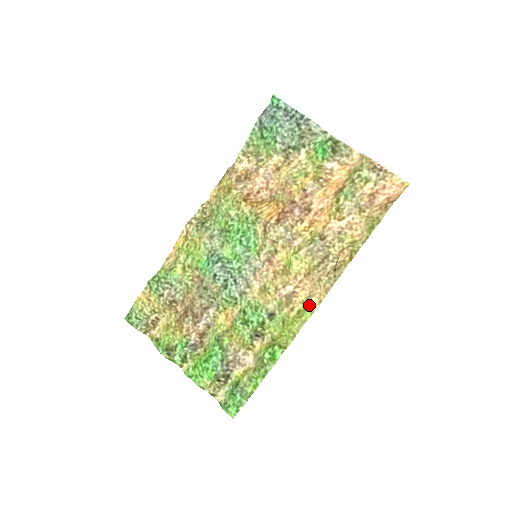
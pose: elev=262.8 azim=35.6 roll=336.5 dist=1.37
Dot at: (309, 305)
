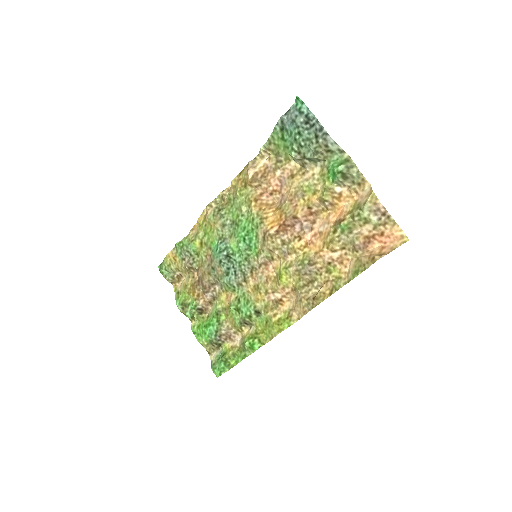
Dot at: (289, 317)
